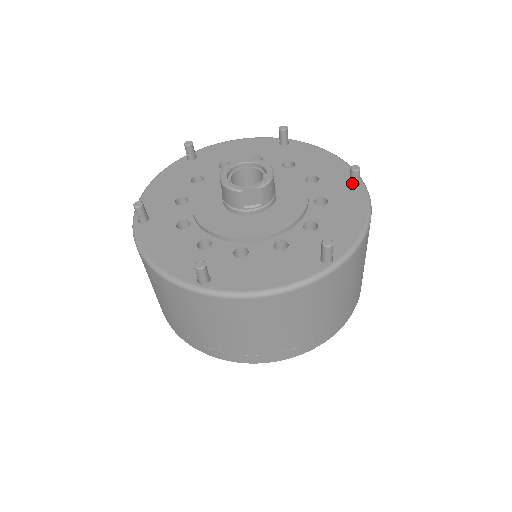
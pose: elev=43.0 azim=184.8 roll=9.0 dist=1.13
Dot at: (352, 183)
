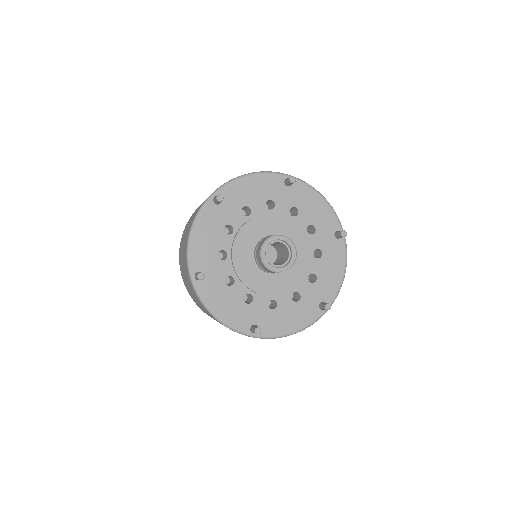
Dot at: (338, 237)
